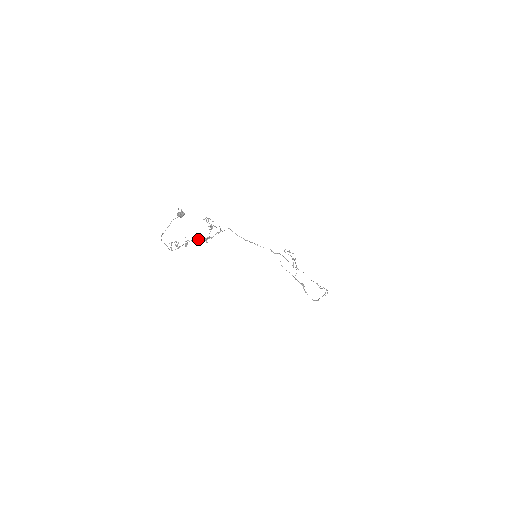
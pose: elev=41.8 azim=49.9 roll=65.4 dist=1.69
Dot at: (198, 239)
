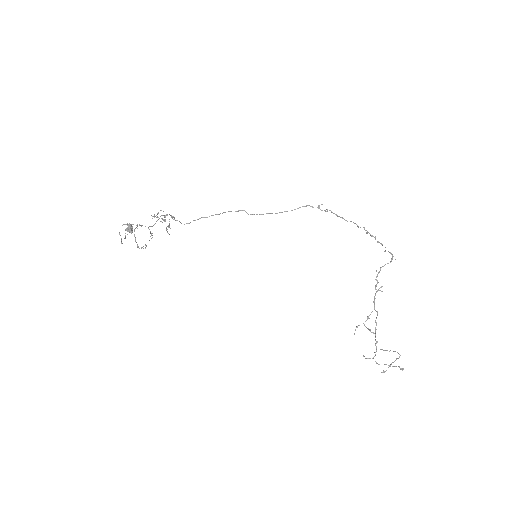
Dot at: occluded
